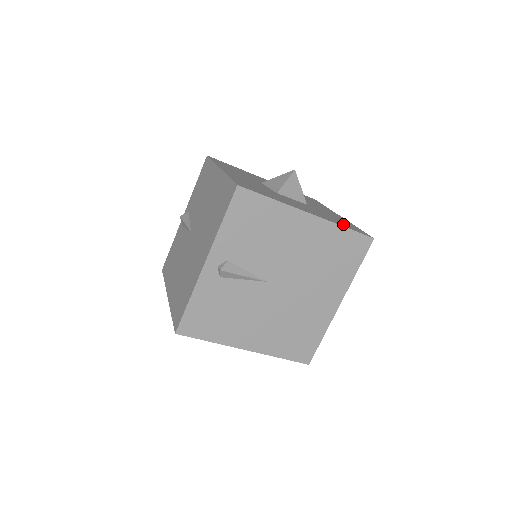
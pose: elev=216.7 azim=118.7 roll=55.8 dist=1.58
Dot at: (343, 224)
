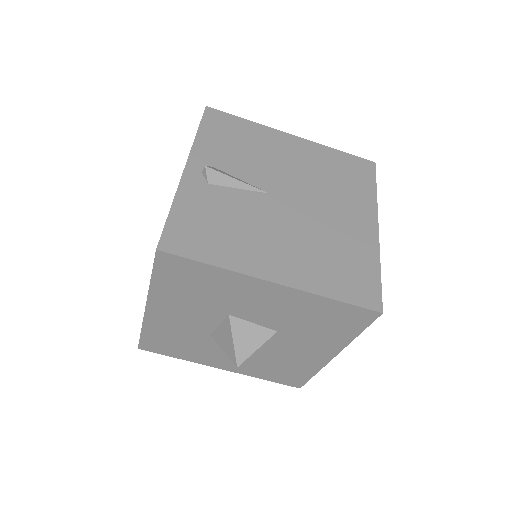
Dot at: occluded
